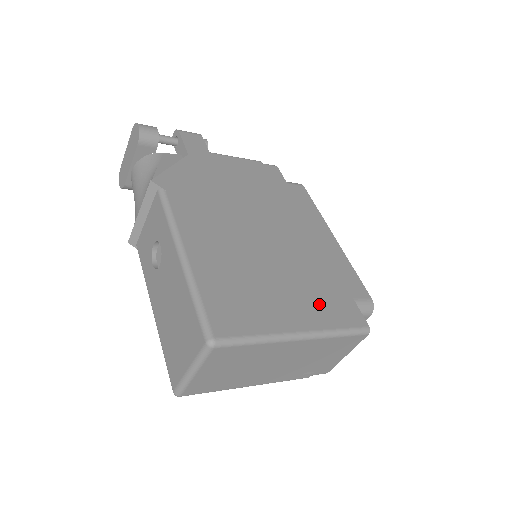
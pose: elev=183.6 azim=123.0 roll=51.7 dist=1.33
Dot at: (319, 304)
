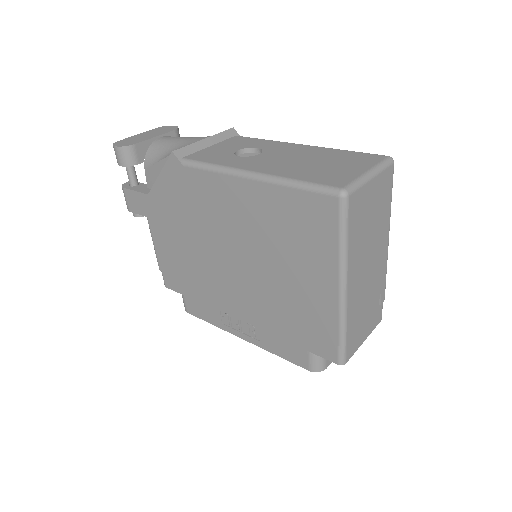
Dot at: occluded
